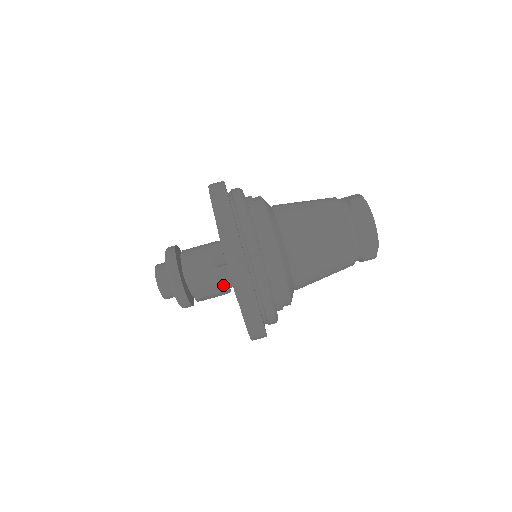
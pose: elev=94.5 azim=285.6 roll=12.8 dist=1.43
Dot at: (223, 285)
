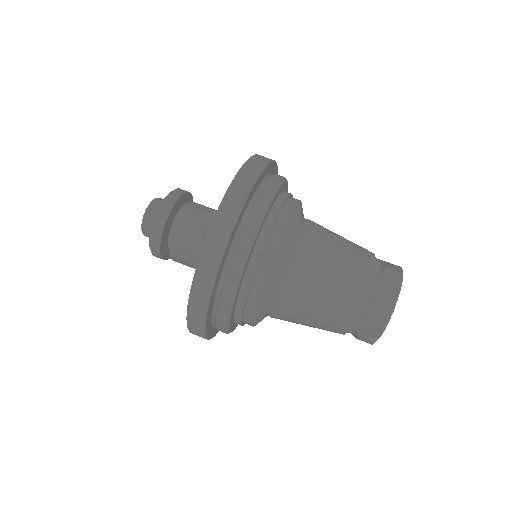
Dot at: occluded
